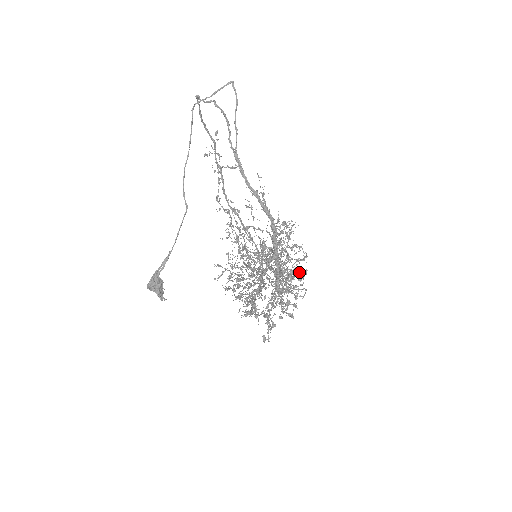
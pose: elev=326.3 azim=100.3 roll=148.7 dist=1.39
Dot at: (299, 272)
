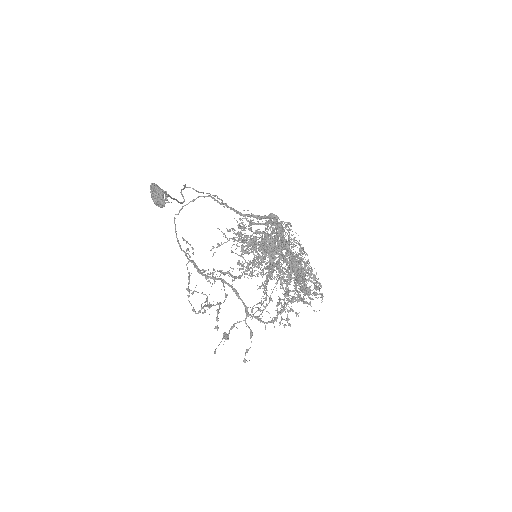
Dot at: occluded
